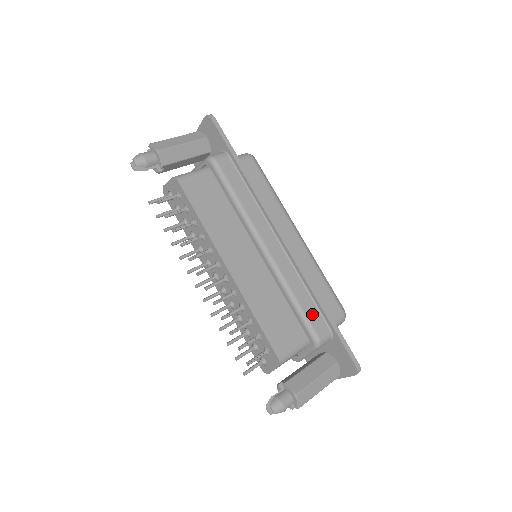
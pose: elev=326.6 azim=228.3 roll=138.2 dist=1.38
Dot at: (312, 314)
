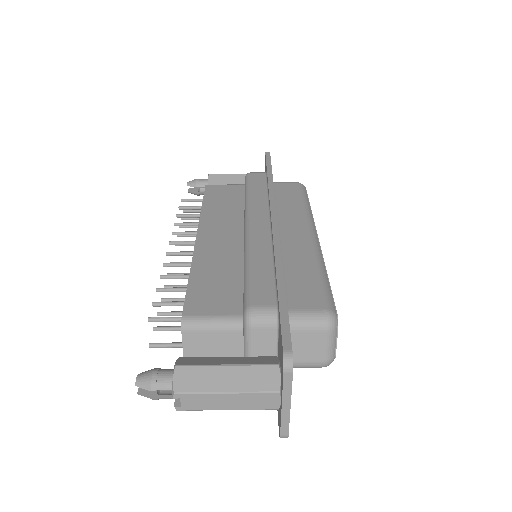
Dot at: (261, 284)
